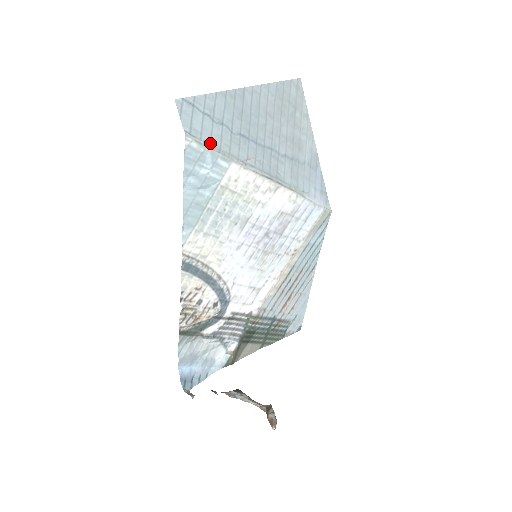
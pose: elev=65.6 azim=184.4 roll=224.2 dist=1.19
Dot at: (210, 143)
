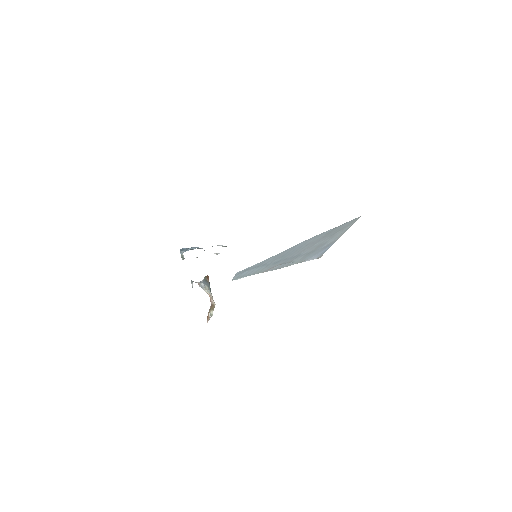
Dot at: (247, 275)
